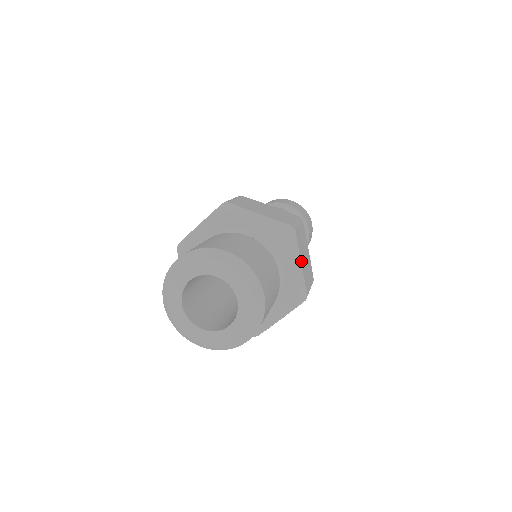
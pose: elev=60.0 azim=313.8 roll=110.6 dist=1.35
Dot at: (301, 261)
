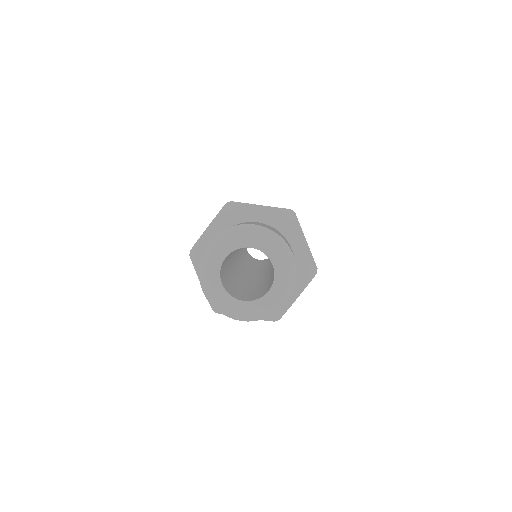
Dot at: (299, 295)
